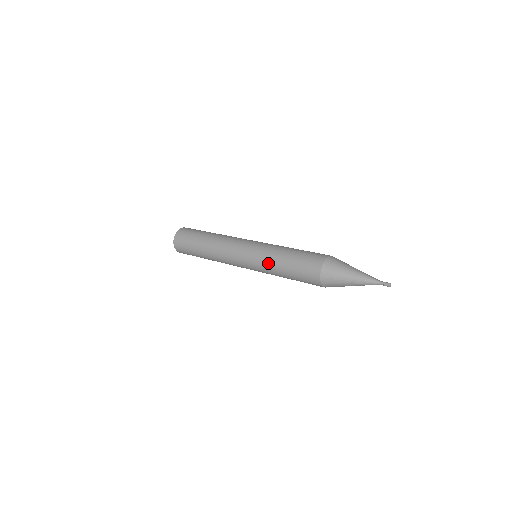
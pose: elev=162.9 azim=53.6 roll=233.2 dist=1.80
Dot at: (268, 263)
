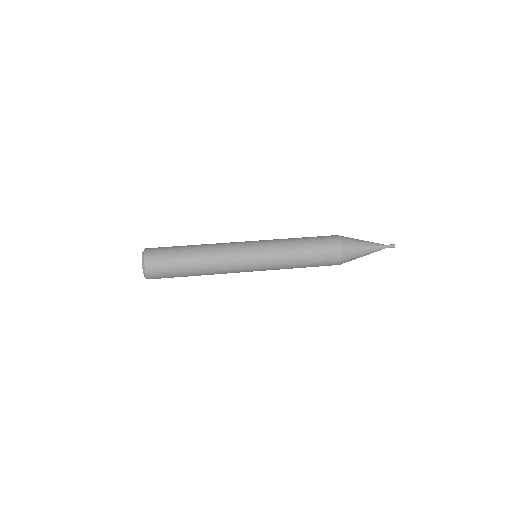
Dot at: (284, 253)
